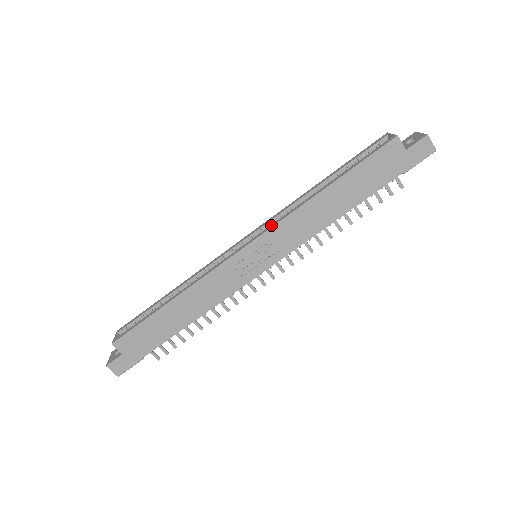
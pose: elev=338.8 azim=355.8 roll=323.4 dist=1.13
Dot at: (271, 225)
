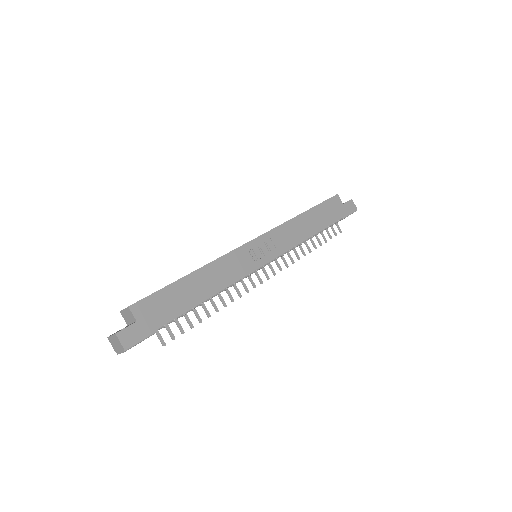
Dot at: (270, 230)
